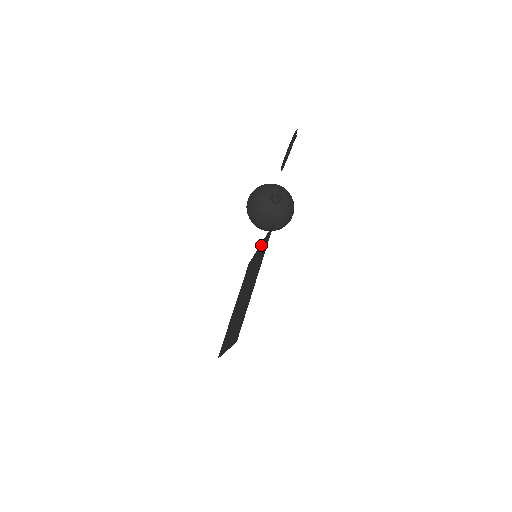
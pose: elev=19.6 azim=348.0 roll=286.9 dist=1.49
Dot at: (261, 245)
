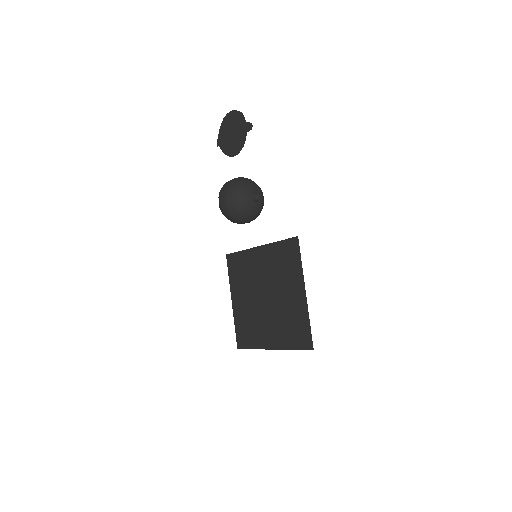
Dot at: (267, 249)
